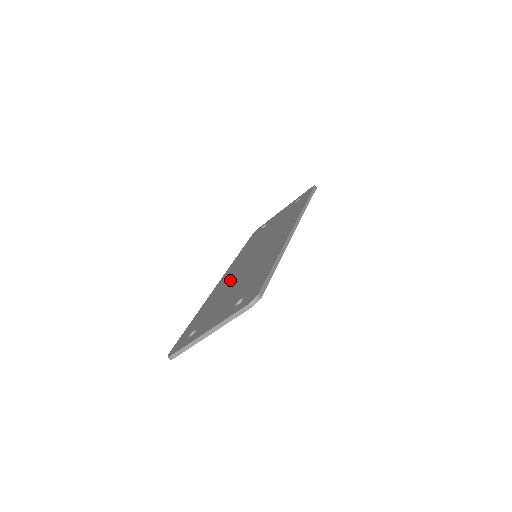
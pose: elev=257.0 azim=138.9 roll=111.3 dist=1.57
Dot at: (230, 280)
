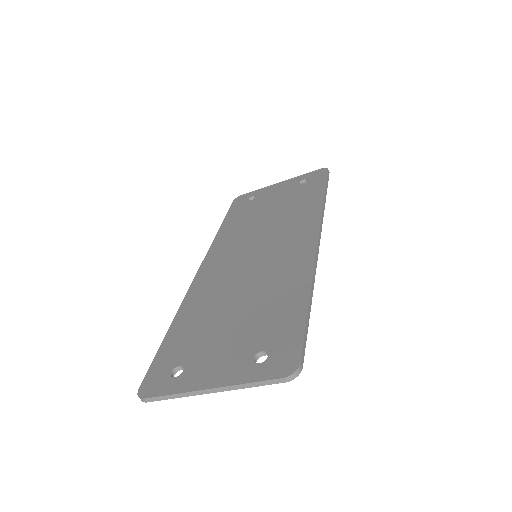
Dot at: (221, 284)
